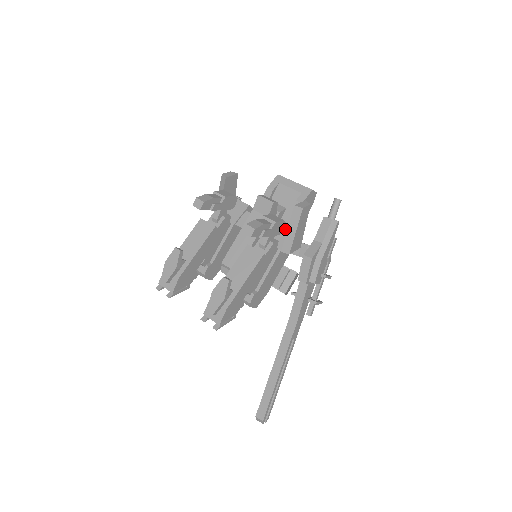
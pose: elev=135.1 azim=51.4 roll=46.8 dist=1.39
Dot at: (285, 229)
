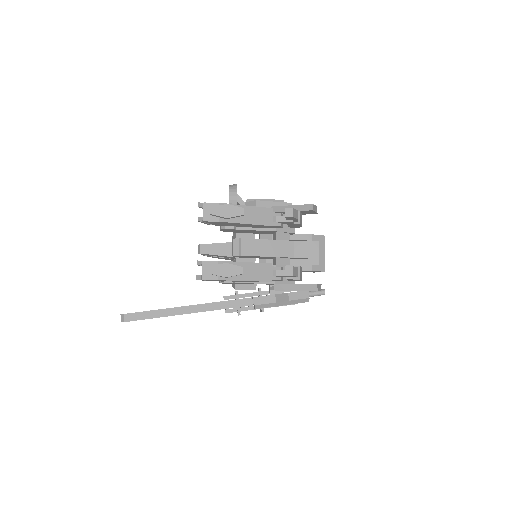
Dot at: occluded
